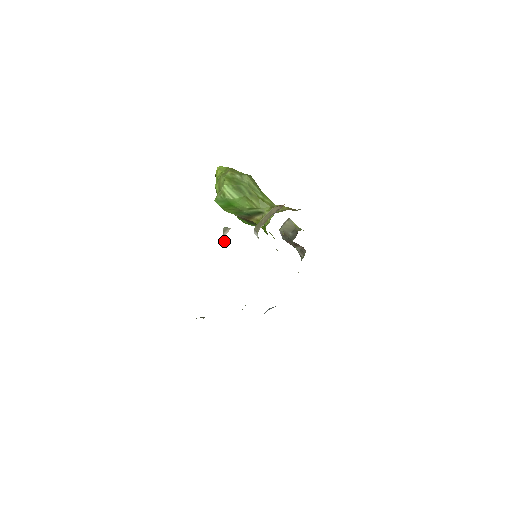
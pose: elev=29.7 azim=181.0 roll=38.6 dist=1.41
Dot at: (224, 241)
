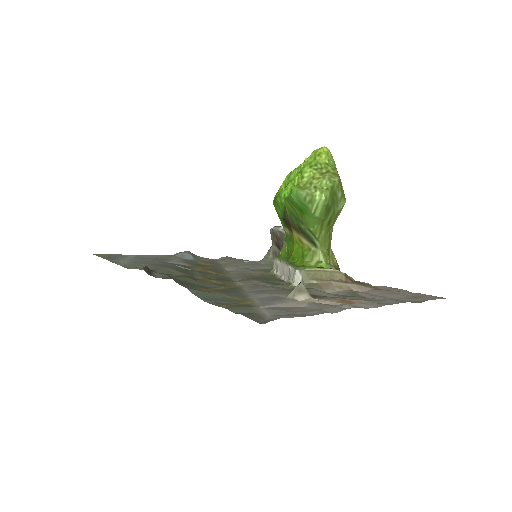
Dot at: (288, 297)
